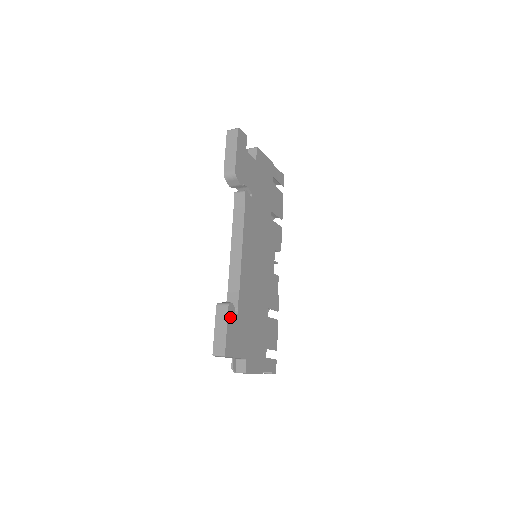
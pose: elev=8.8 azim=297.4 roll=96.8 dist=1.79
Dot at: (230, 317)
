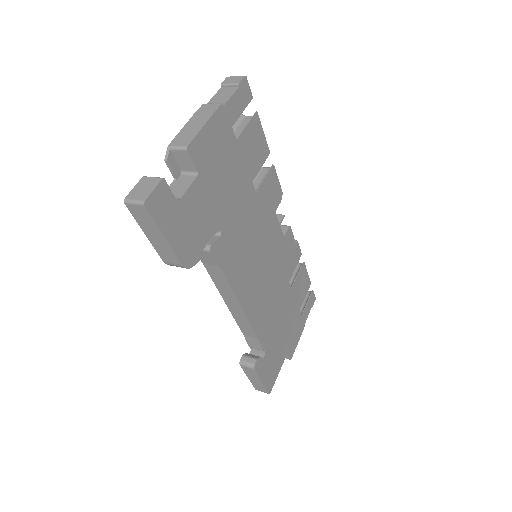
Dot at: (260, 370)
